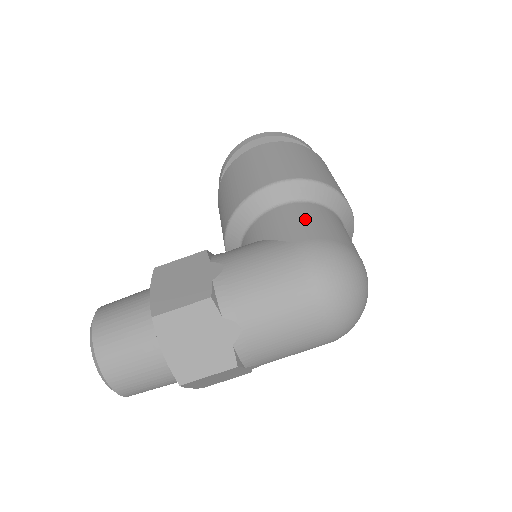
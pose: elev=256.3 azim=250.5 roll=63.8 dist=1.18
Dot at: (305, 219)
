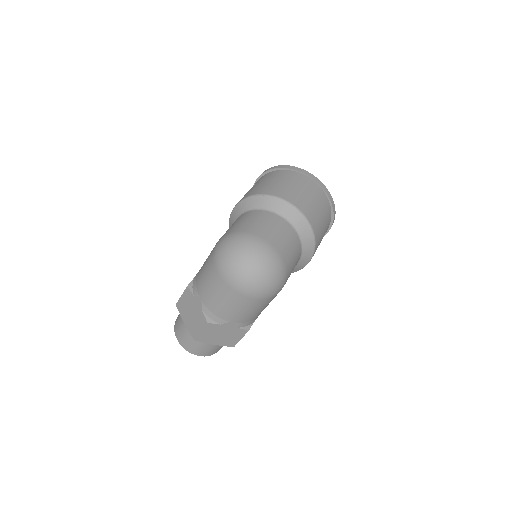
Dot at: (234, 224)
